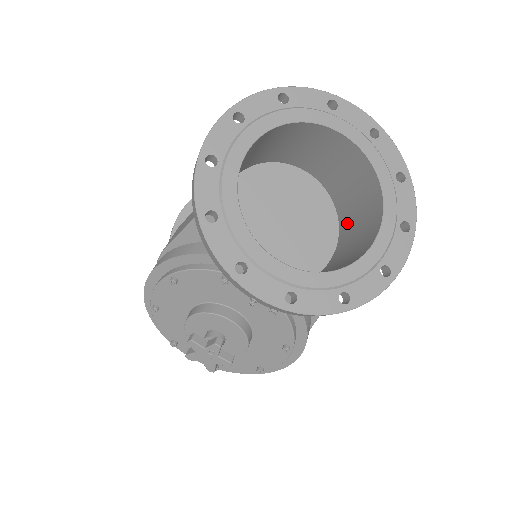
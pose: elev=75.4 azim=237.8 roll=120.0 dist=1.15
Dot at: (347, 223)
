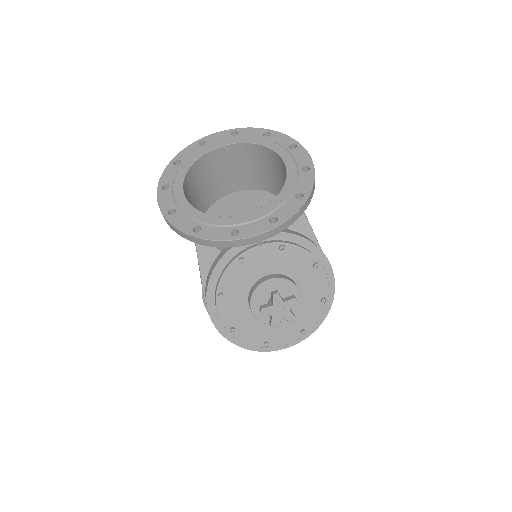
Dot at: (276, 187)
